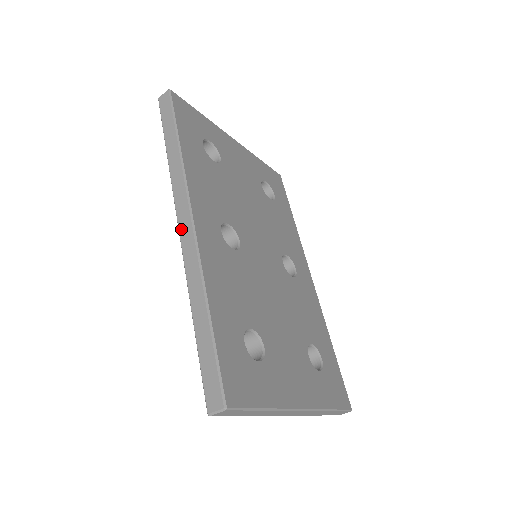
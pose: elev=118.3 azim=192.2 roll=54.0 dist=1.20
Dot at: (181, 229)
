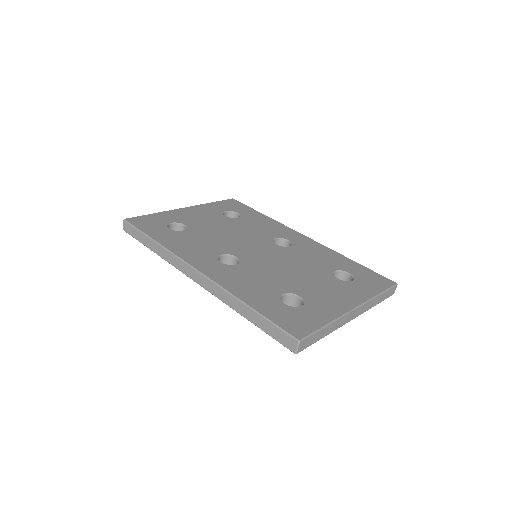
Dot at: (197, 281)
